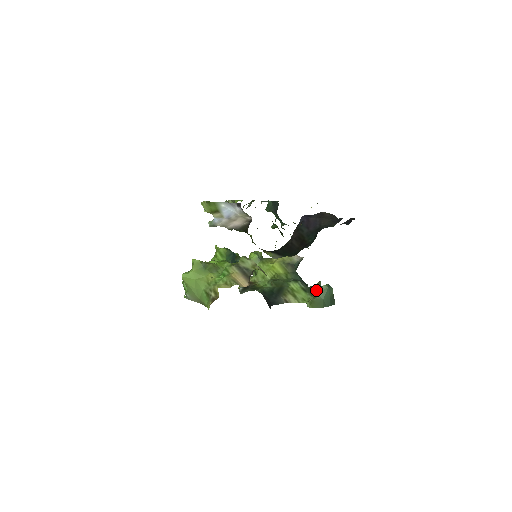
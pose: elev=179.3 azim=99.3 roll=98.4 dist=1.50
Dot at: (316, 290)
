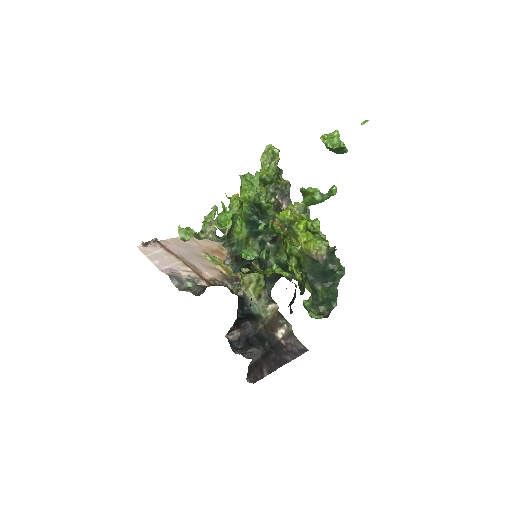
Dot at: (314, 301)
